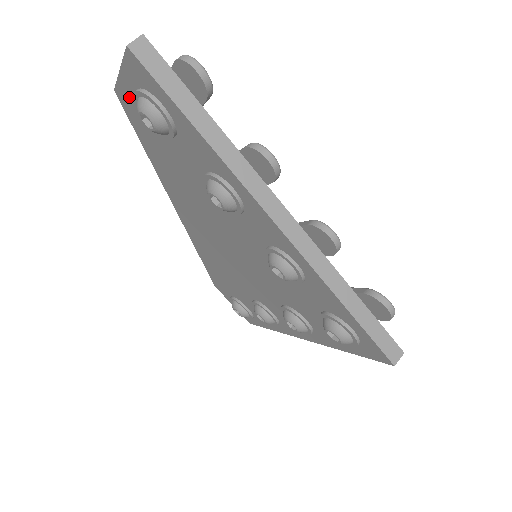
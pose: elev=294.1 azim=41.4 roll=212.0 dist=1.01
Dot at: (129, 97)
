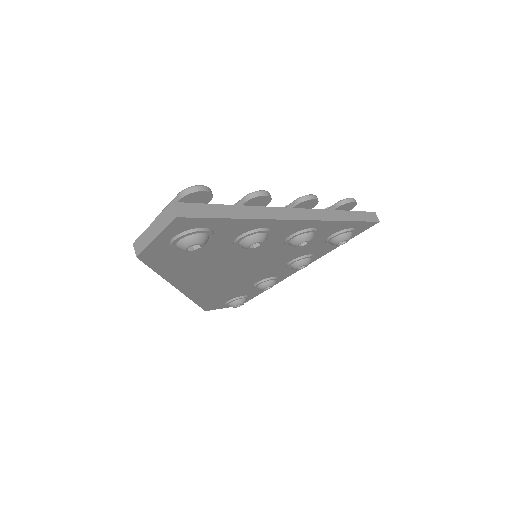
Dot at: (158, 249)
